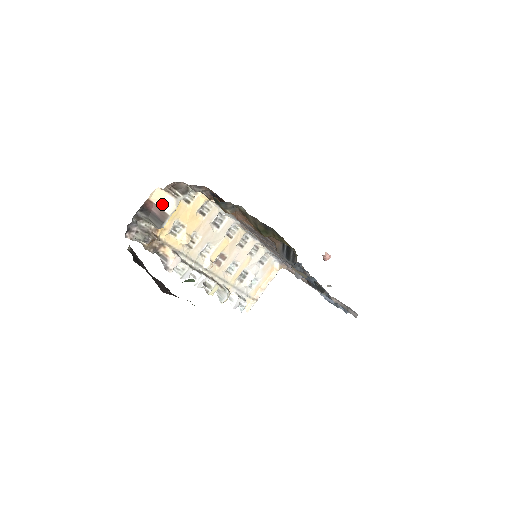
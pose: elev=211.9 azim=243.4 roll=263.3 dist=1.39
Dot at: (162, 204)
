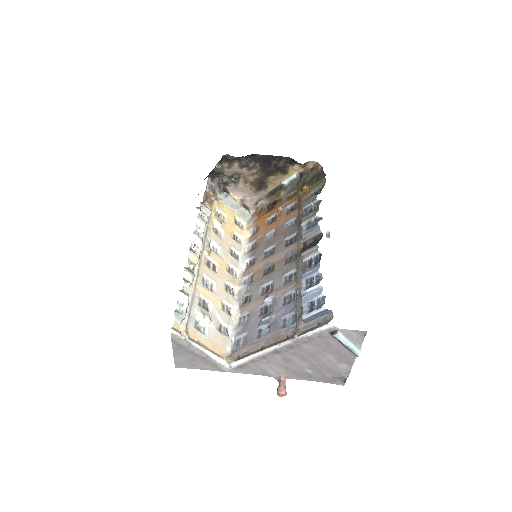
Dot at: occluded
